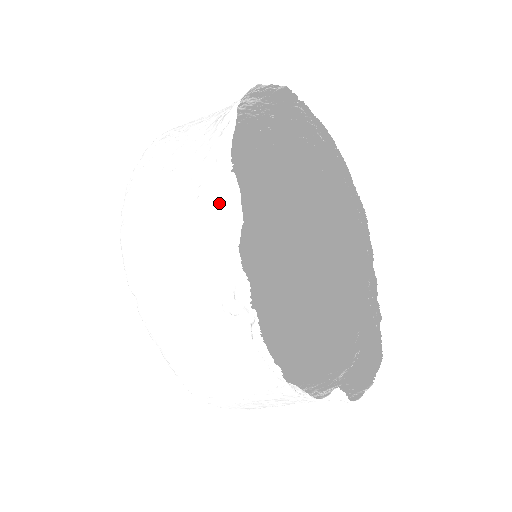
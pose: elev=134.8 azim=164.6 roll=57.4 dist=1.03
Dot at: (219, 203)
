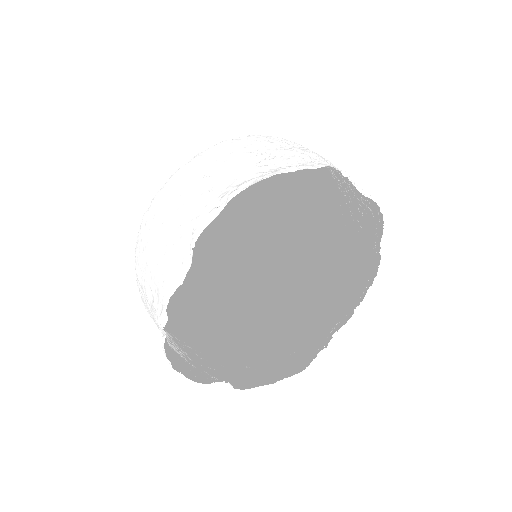
Dot at: (179, 260)
